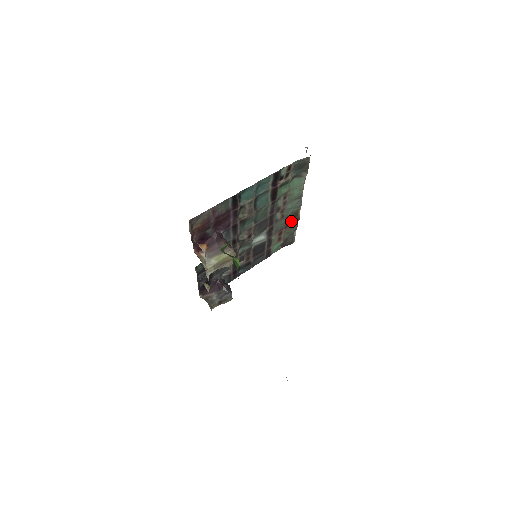
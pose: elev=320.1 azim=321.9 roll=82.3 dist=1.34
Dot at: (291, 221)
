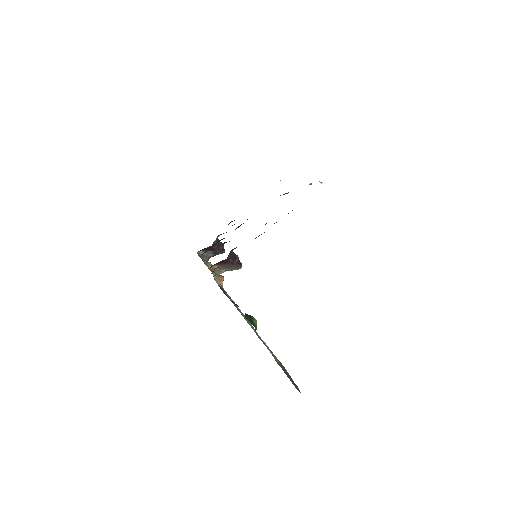
Dot at: occluded
